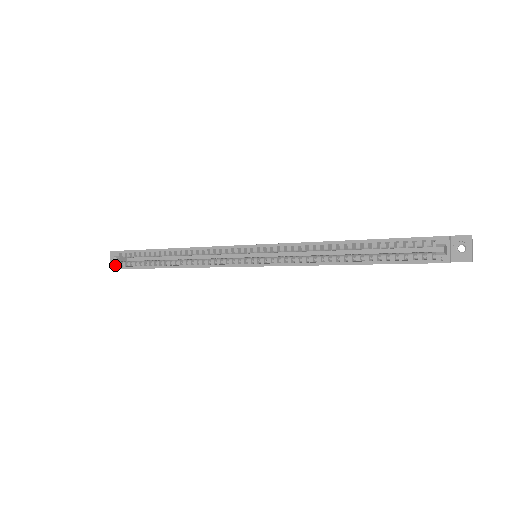
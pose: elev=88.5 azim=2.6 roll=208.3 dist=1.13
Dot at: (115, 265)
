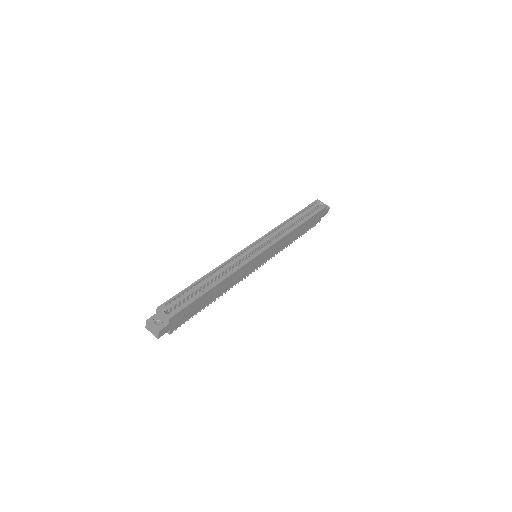
Dot at: (168, 315)
